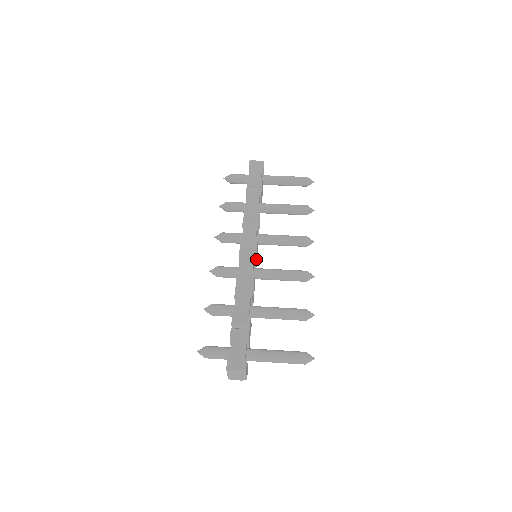
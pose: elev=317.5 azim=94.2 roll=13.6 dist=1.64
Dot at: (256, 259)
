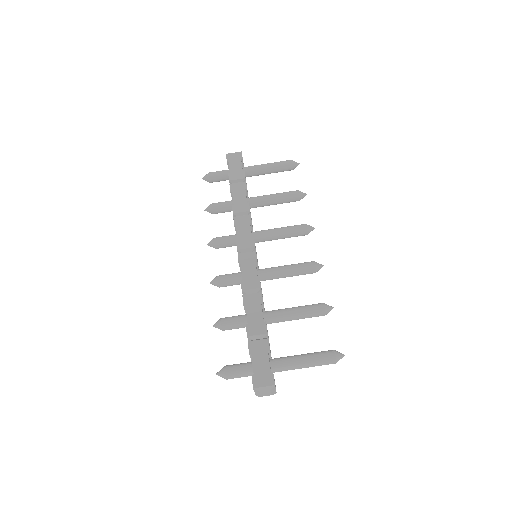
Dot at: occluded
